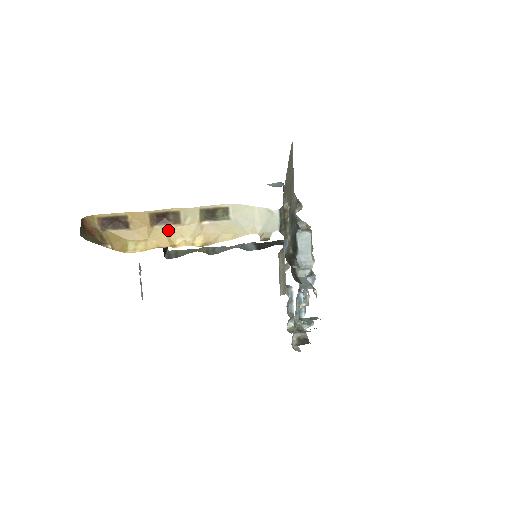
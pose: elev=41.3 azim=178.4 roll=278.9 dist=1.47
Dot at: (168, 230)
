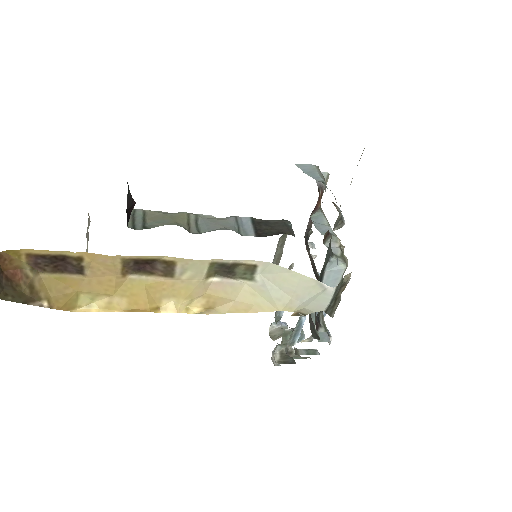
Dot at: (150, 284)
